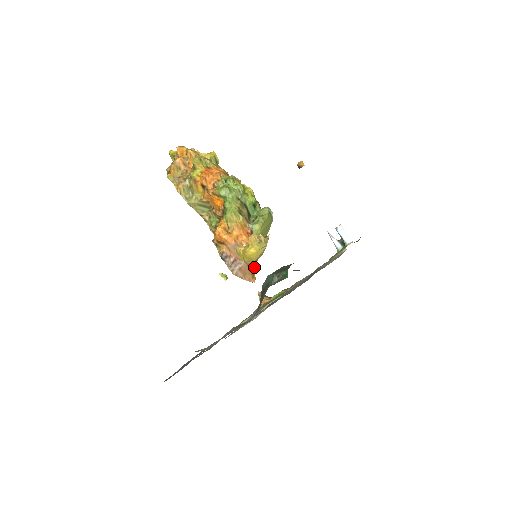
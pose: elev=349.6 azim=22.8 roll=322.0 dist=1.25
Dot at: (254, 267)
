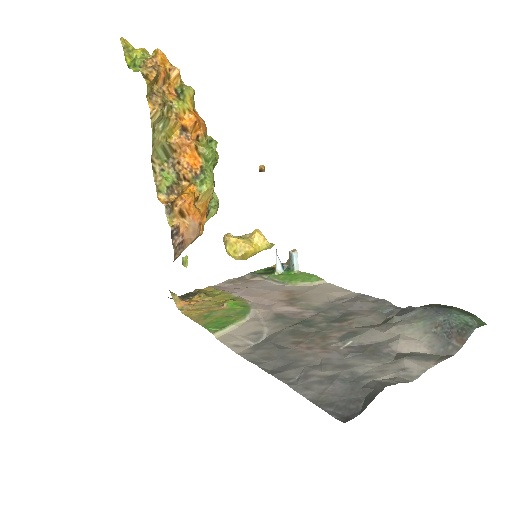
Dot at: occluded
